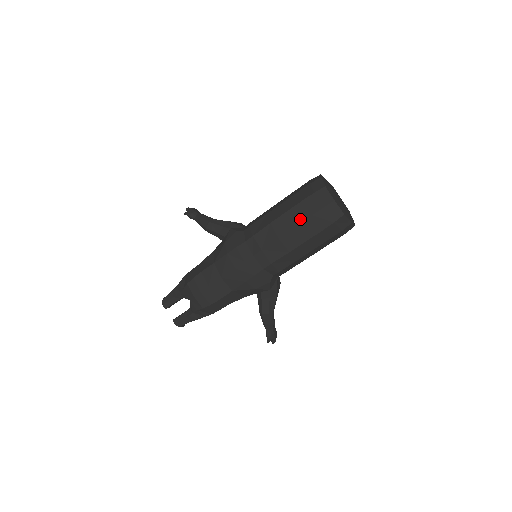
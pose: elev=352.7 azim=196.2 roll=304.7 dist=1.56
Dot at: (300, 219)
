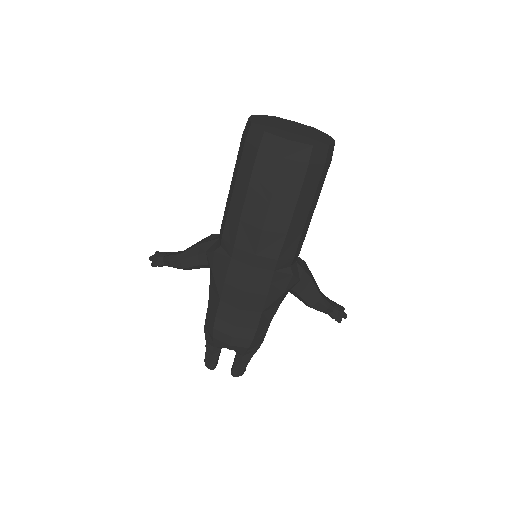
Dot at: (268, 192)
